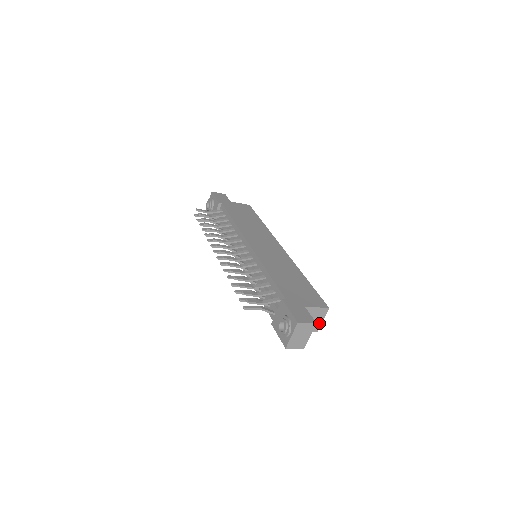
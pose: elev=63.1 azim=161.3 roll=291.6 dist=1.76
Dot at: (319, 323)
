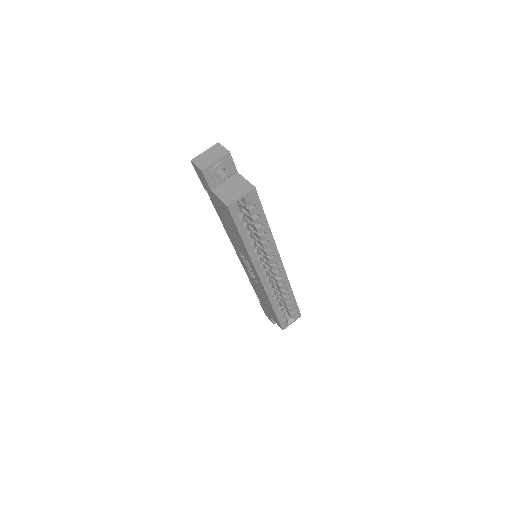
Dot at: (236, 198)
